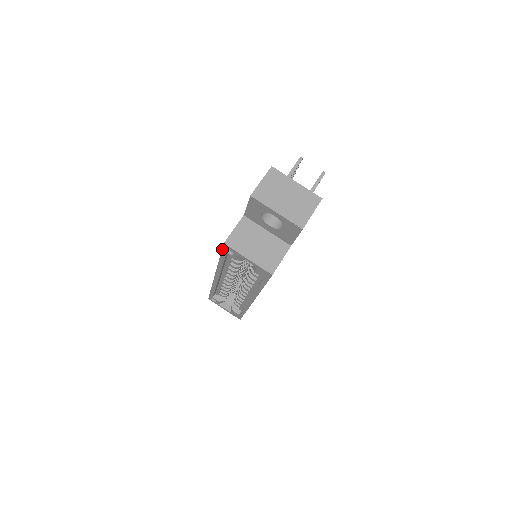
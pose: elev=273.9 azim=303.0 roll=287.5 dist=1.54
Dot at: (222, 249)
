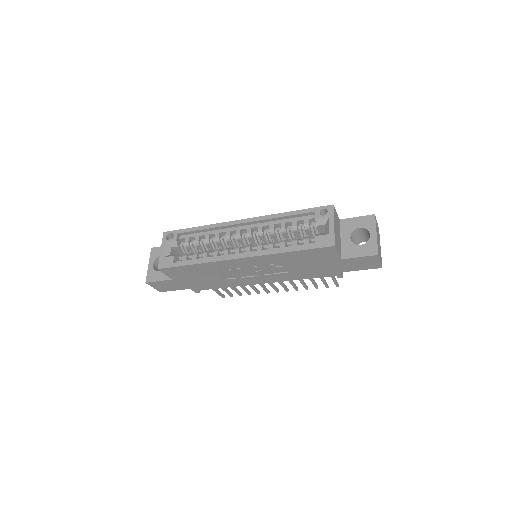
Dot at: (320, 207)
